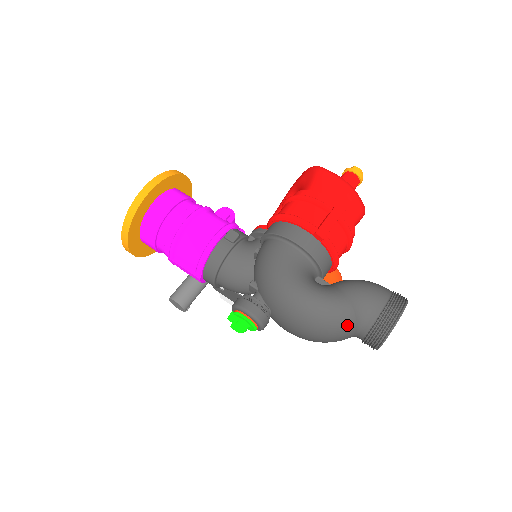
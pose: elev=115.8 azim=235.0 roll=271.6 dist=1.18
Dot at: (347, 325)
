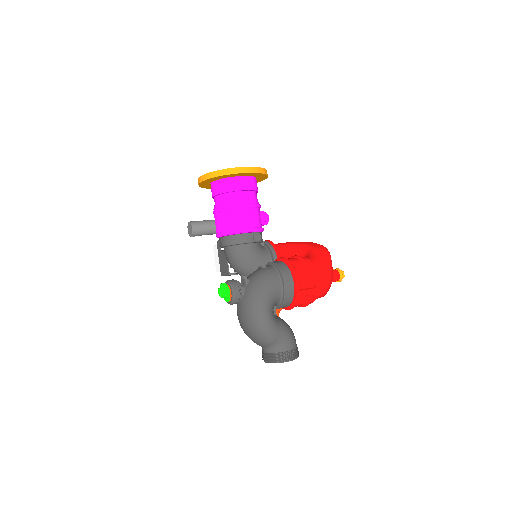
Dot at: (266, 342)
